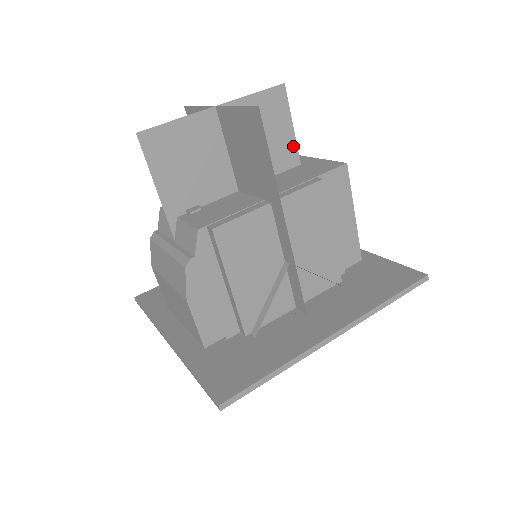
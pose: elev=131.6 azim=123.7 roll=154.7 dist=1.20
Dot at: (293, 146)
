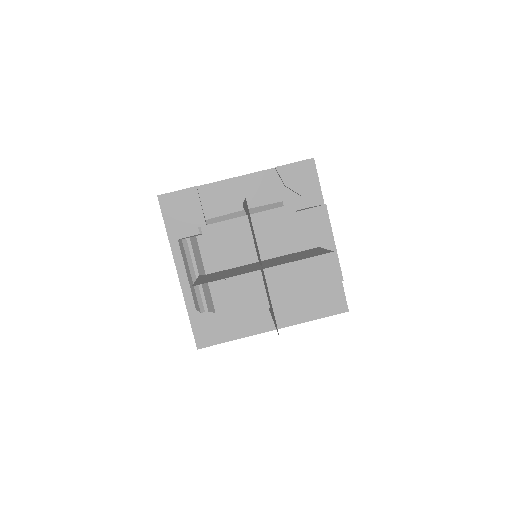
Dot at: occluded
